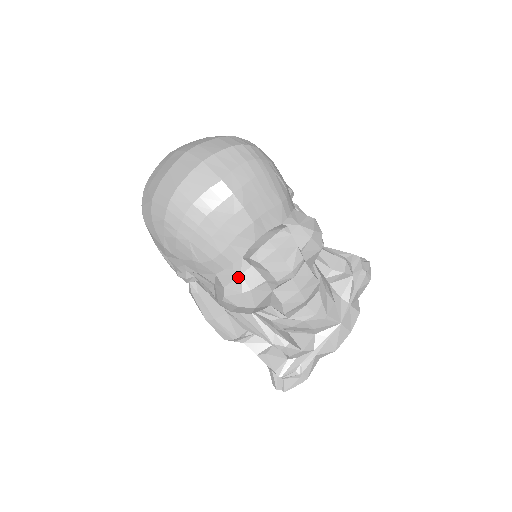
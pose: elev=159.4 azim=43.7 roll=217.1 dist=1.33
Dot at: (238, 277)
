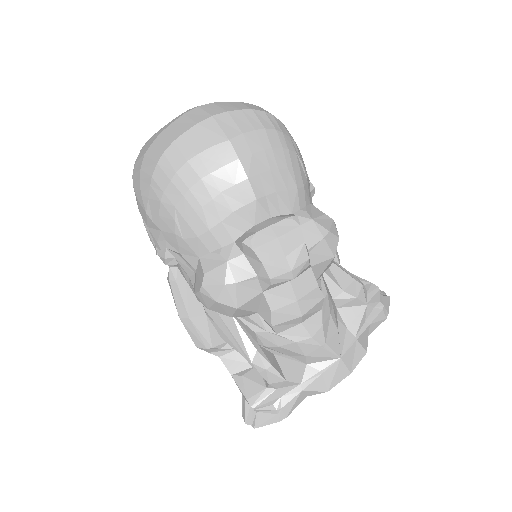
Dot at: (224, 264)
